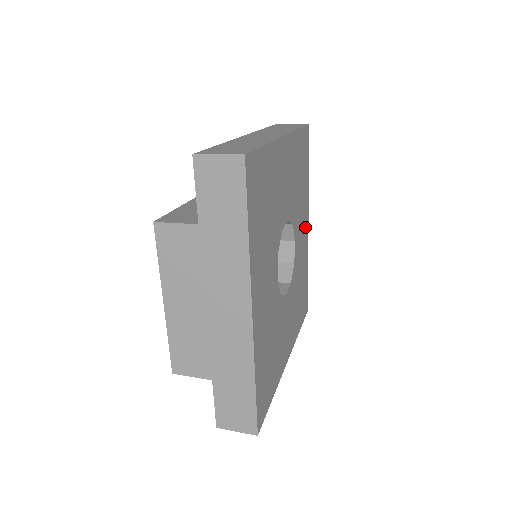
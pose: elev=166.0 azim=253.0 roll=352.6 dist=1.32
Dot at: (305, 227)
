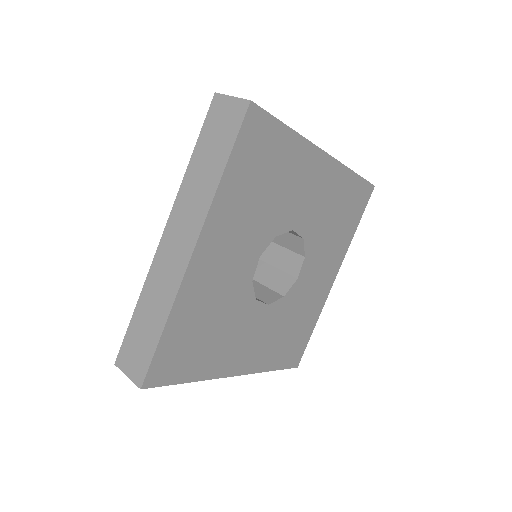
Dot at: (317, 172)
